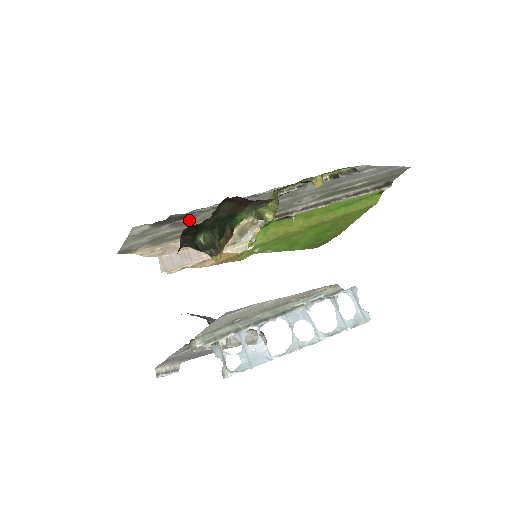
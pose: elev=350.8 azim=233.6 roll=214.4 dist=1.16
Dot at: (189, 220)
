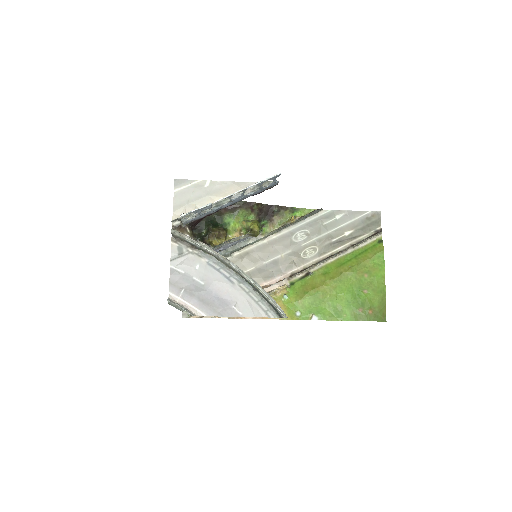
Dot at: occluded
